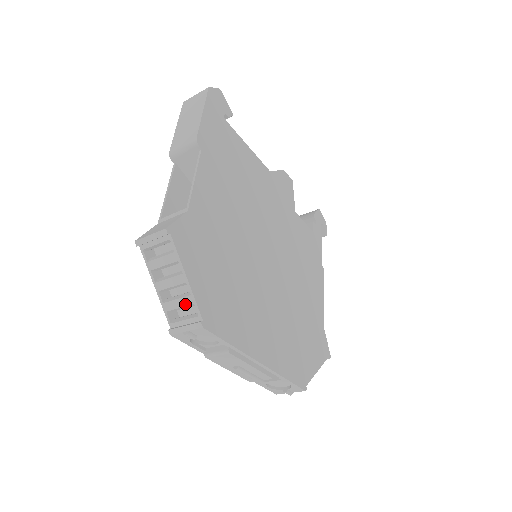
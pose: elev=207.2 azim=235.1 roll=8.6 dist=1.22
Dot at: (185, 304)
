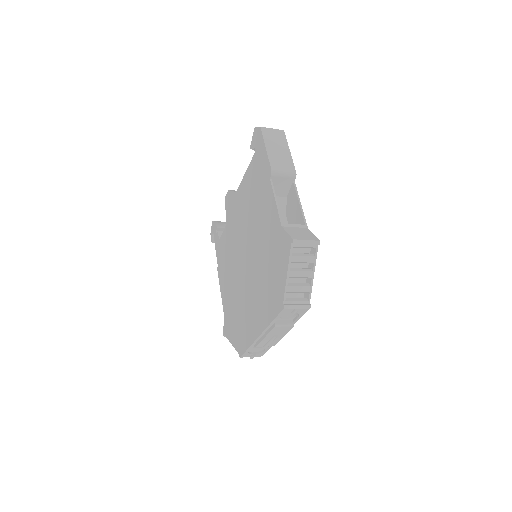
Dot at: (303, 291)
